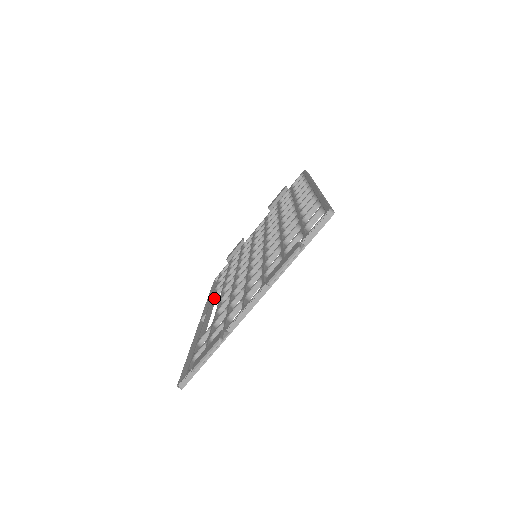
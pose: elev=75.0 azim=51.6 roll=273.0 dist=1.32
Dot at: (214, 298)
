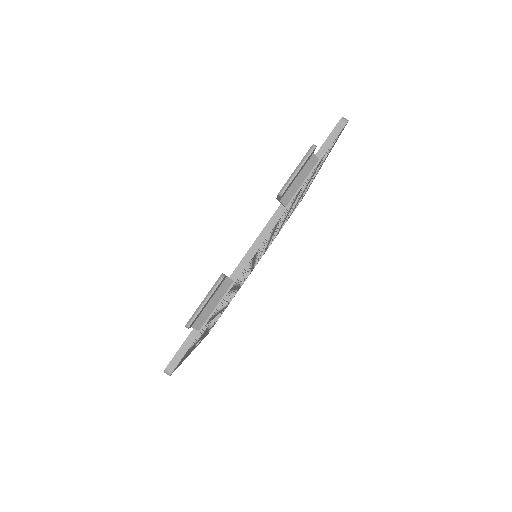
Dot at: (207, 327)
